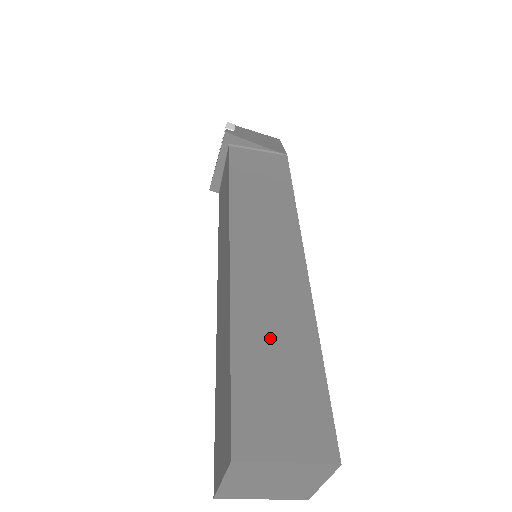
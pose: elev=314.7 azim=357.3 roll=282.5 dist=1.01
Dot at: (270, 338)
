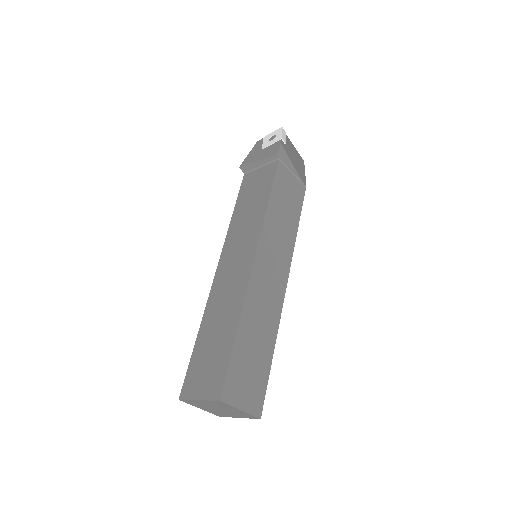
Dot at: (255, 334)
